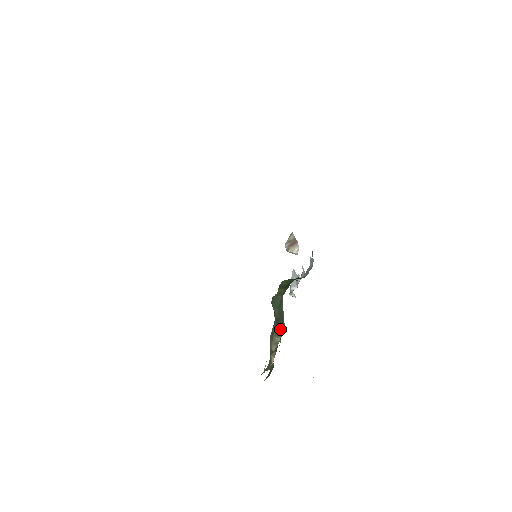
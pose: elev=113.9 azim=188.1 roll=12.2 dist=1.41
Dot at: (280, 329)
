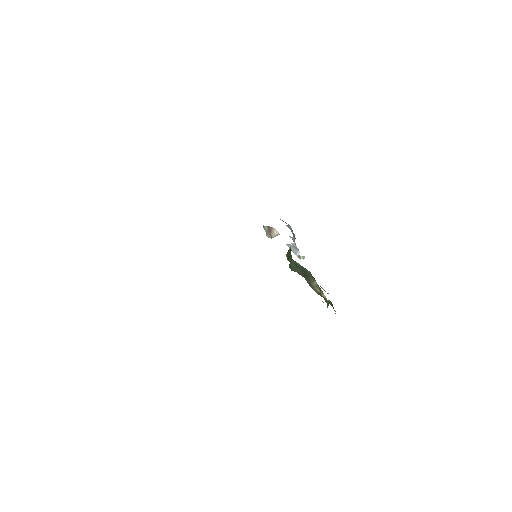
Dot at: (310, 277)
